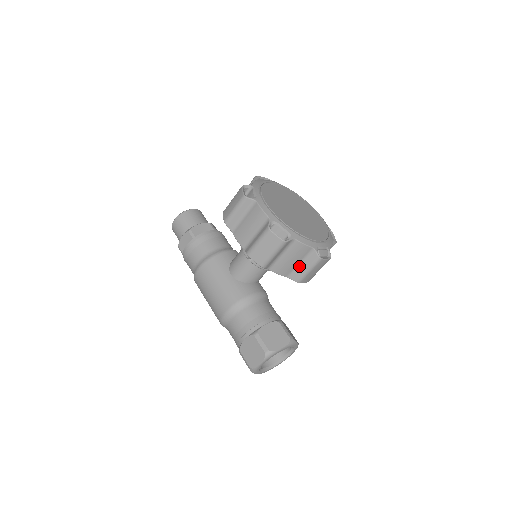
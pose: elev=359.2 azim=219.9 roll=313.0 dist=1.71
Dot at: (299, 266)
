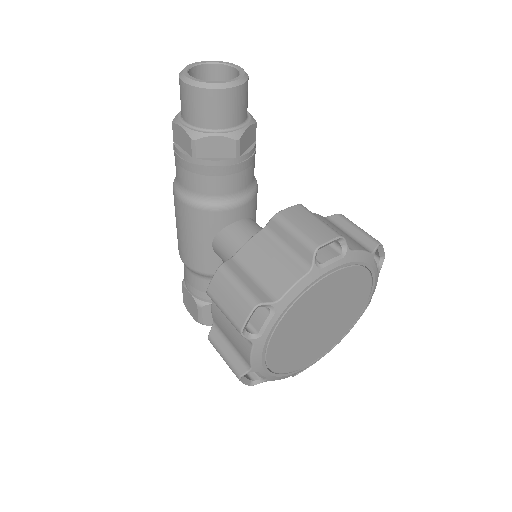
Dot at: occluded
